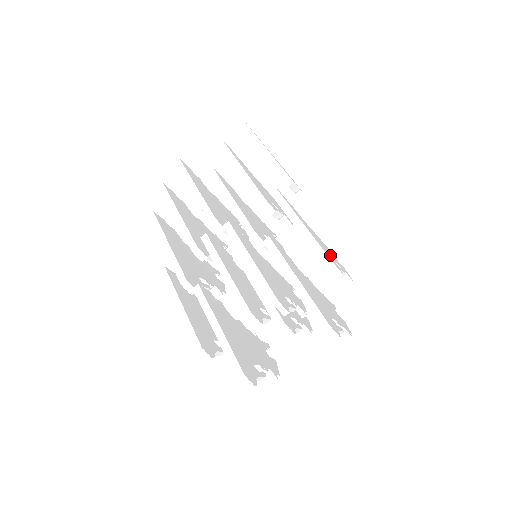
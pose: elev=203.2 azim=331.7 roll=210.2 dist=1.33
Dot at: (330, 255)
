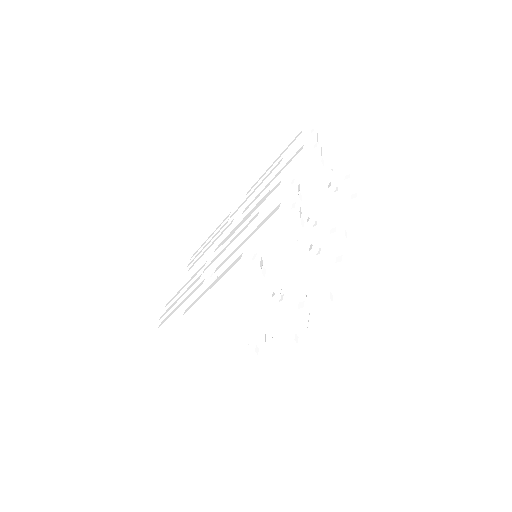
Dot at: occluded
